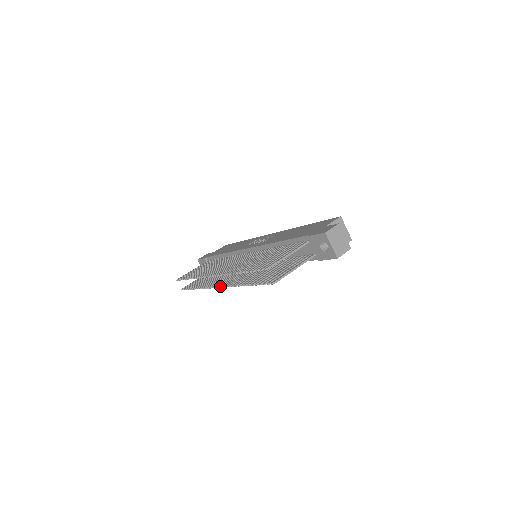
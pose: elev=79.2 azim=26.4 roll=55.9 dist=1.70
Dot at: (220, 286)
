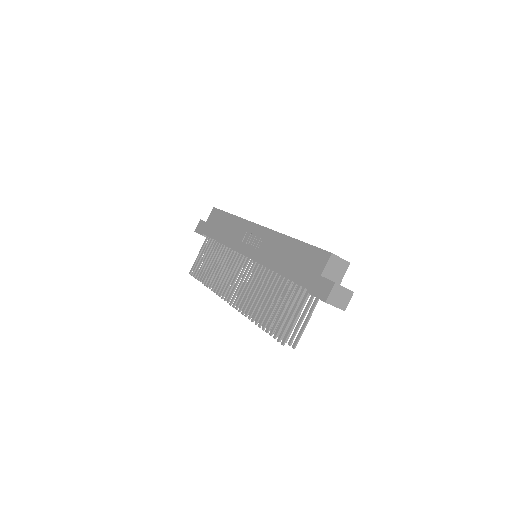
Dot at: occluded
